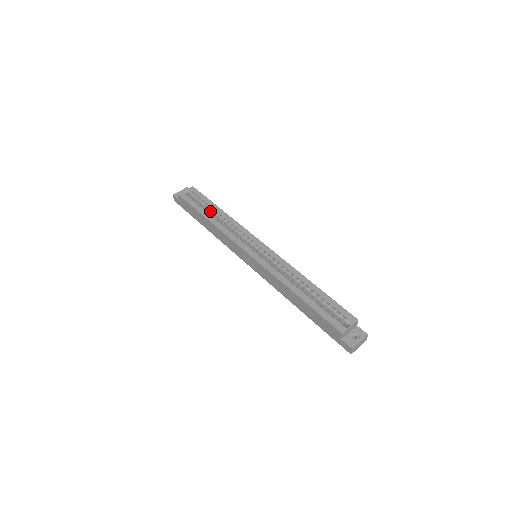
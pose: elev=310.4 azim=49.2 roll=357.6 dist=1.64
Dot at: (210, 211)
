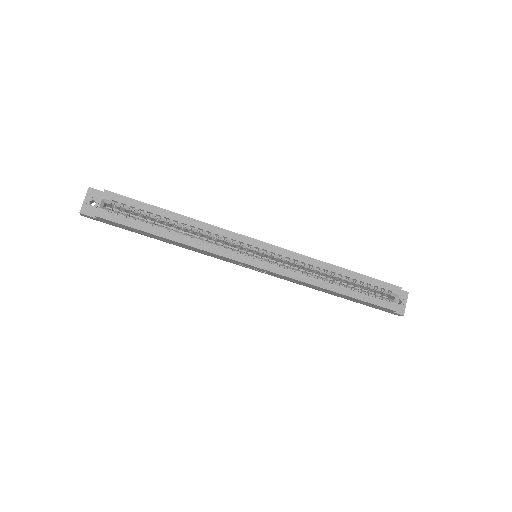
Dot at: (161, 221)
